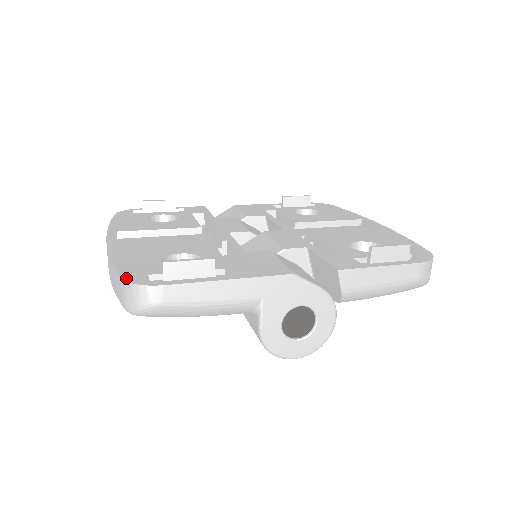
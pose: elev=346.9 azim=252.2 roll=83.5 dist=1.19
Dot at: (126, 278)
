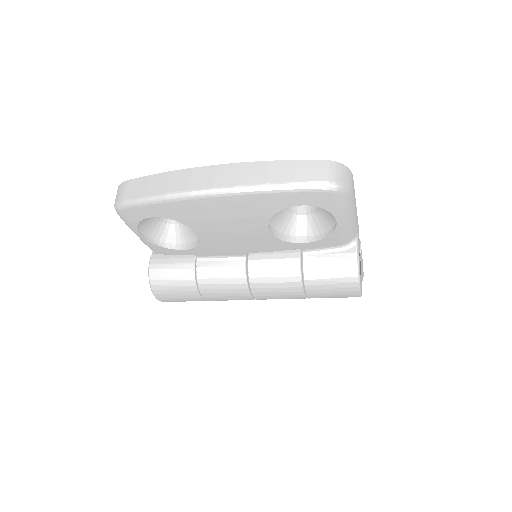
Dot at: (329, 162)
